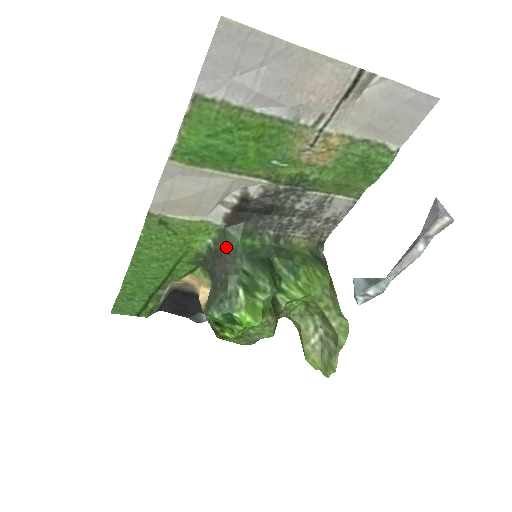
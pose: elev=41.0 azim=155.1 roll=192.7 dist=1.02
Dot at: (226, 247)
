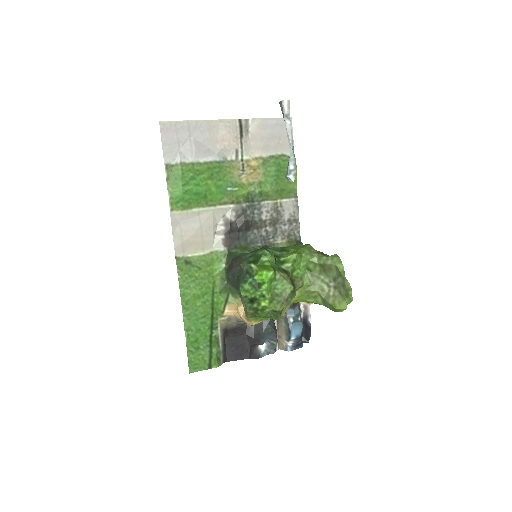
Dot at: (234, 258)
